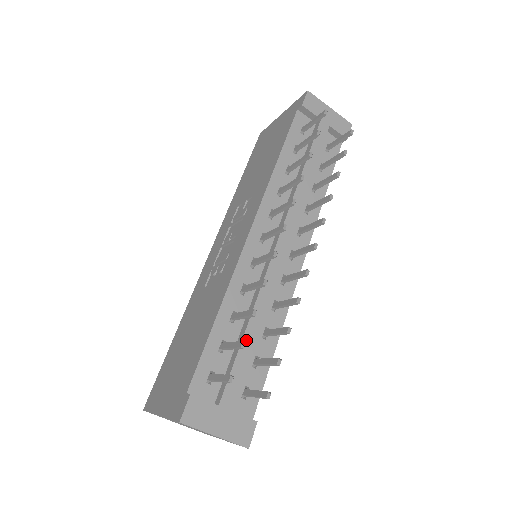
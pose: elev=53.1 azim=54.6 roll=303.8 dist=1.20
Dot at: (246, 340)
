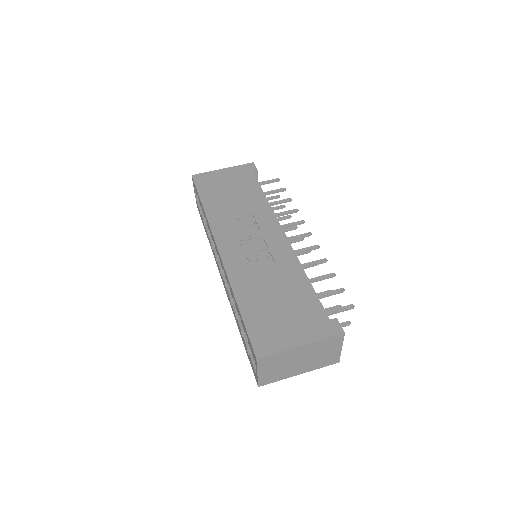
Dot at: occluded
